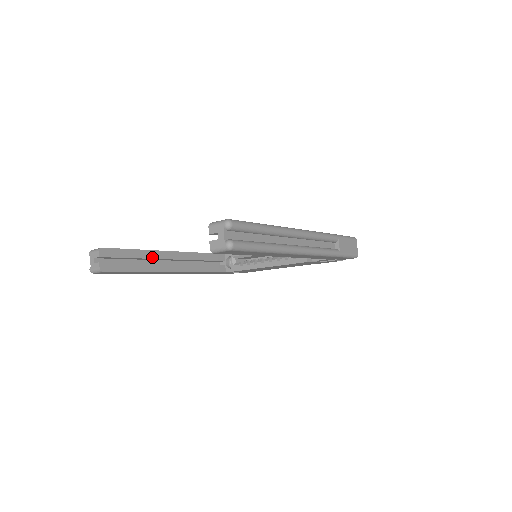
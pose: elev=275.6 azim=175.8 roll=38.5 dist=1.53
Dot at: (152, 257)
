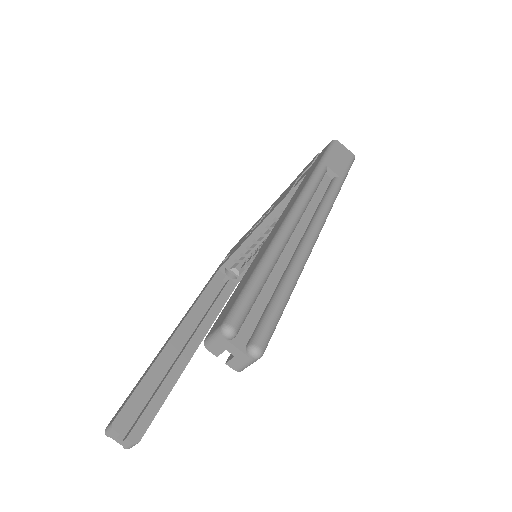
Dot at: (164, 363)
